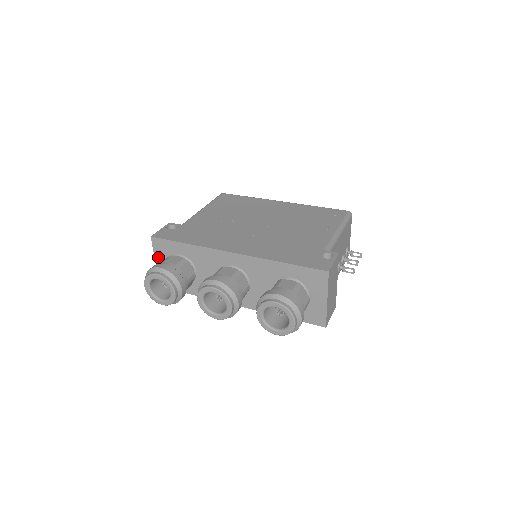
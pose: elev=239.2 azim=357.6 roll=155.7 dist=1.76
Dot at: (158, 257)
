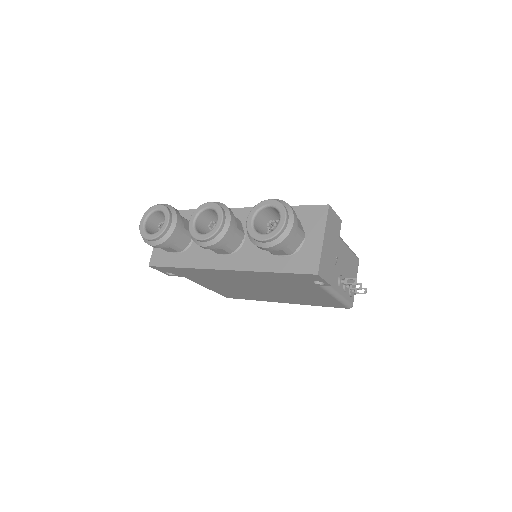
Dot at: occluded
